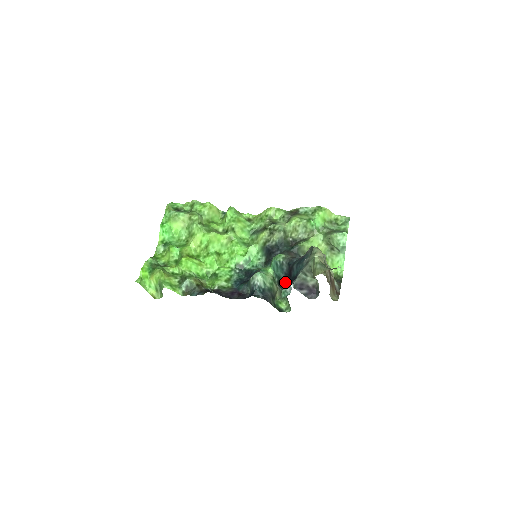
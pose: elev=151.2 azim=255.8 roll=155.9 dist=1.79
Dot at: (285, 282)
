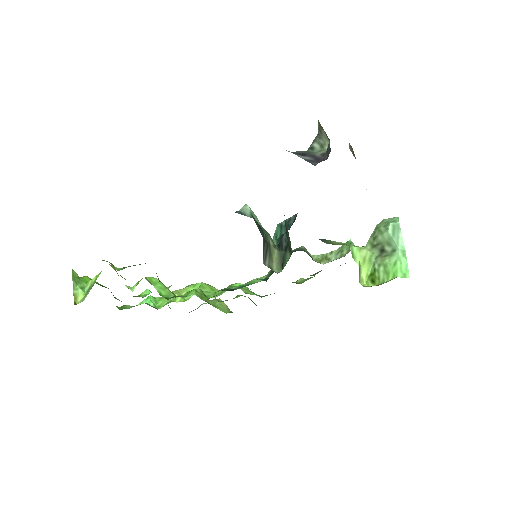
Dot at: occluded
